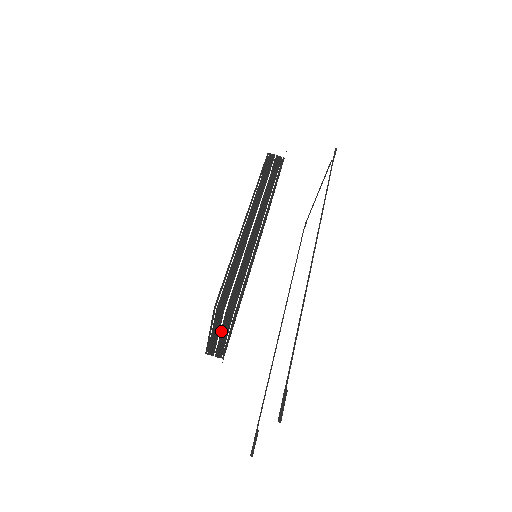
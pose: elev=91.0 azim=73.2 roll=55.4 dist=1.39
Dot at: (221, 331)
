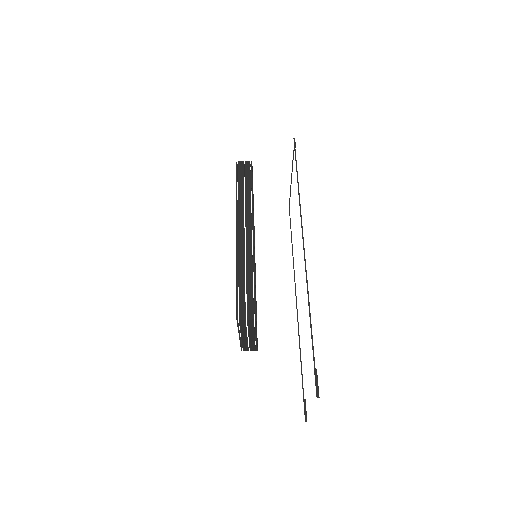
Dot at: (248, 333)
